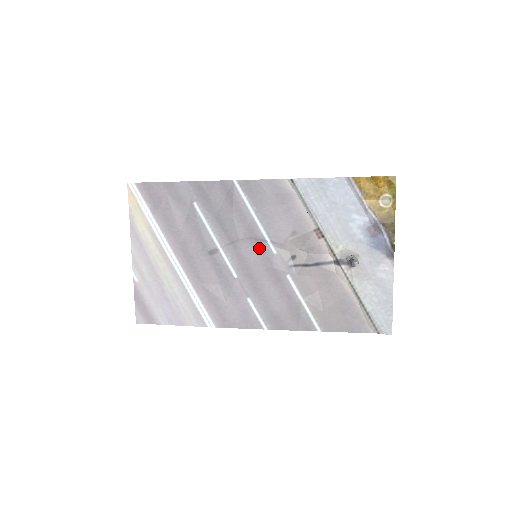
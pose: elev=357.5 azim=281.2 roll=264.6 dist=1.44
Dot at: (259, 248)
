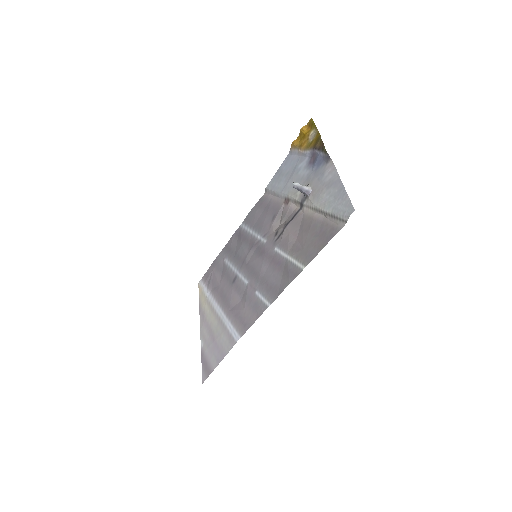
Dot at: (257, 249)
